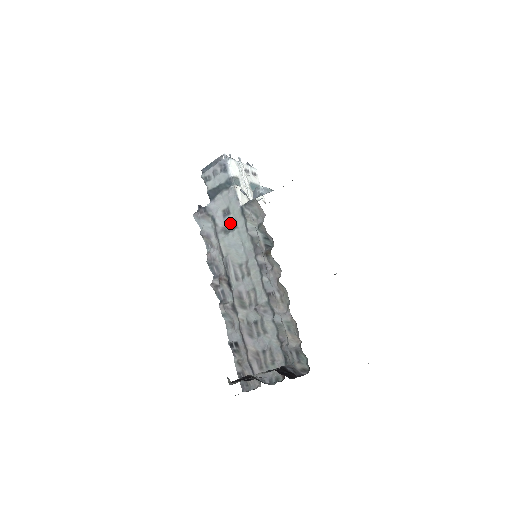
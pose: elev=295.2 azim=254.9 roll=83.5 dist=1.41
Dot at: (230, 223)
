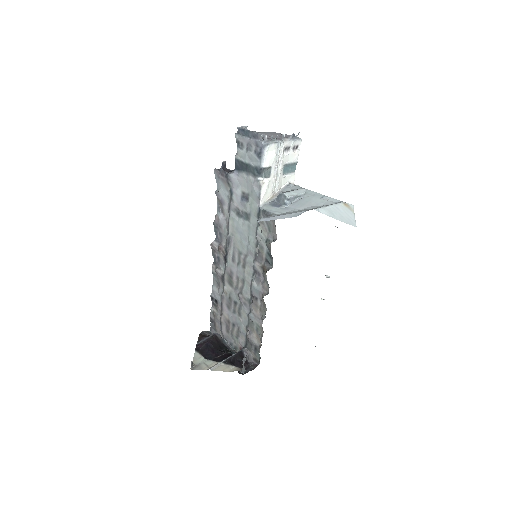
Dot at: (245, 210)
